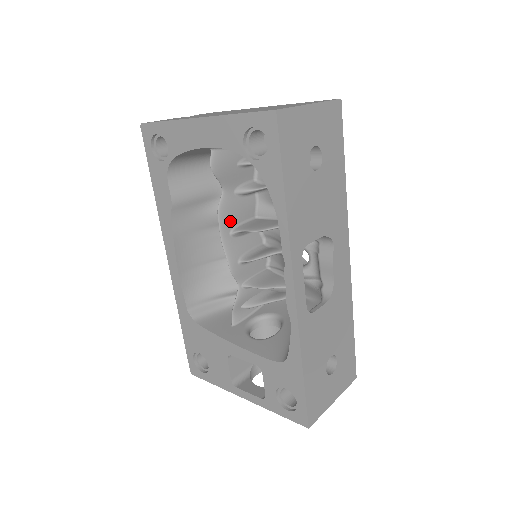
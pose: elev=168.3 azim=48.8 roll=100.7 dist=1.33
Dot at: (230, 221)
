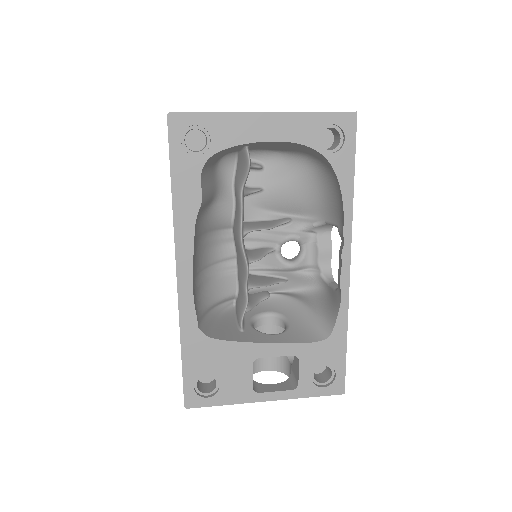
Dot at: occluded
